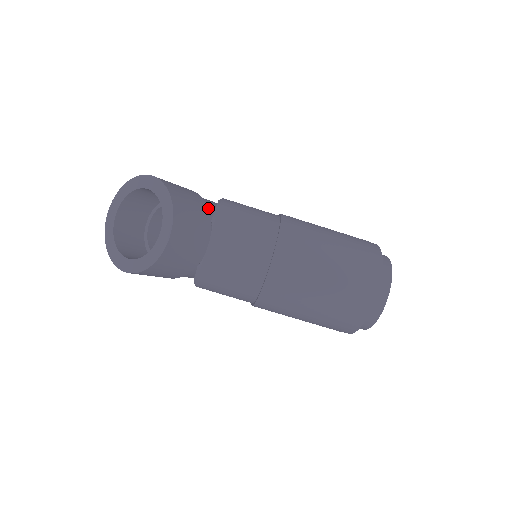
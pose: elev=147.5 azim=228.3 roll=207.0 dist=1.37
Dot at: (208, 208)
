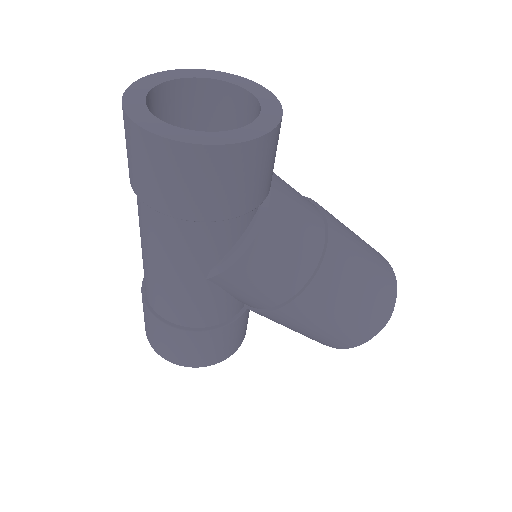
Dot at: occluded
